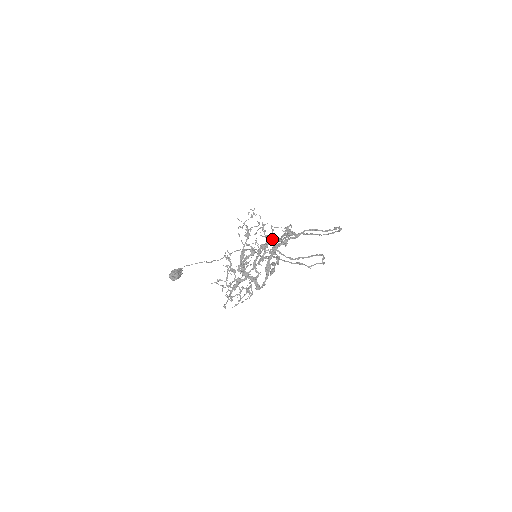
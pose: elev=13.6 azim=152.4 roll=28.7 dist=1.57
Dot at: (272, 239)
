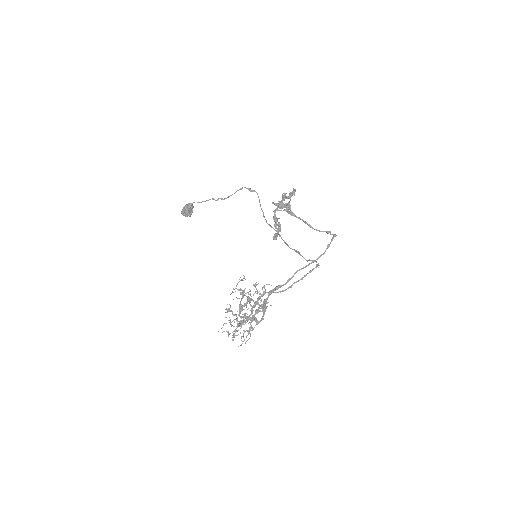
Dot at: (264, 294)
